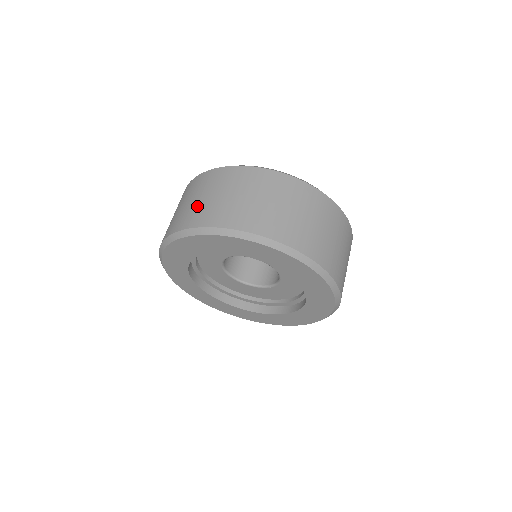
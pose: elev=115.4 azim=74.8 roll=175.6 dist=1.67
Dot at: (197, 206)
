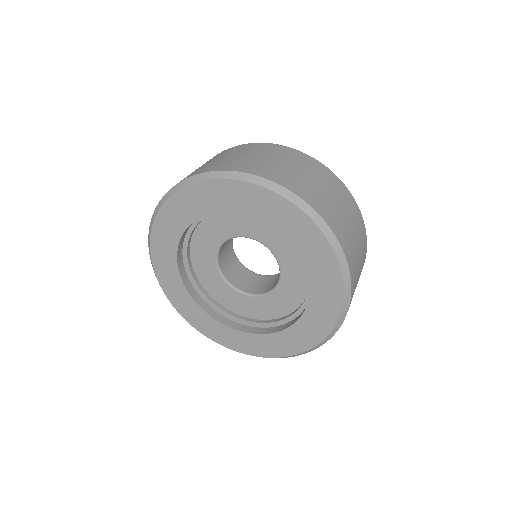
Dot at: (196, 170)
